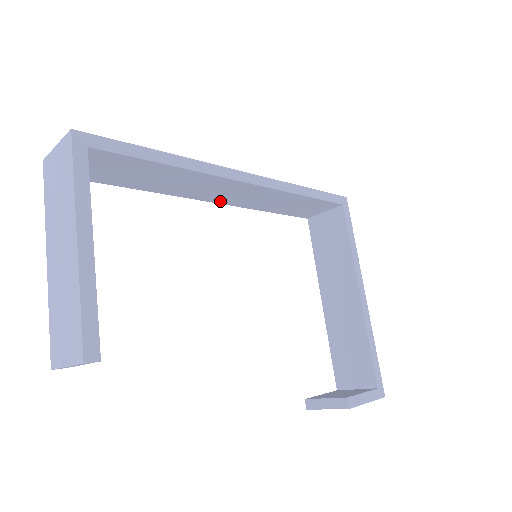
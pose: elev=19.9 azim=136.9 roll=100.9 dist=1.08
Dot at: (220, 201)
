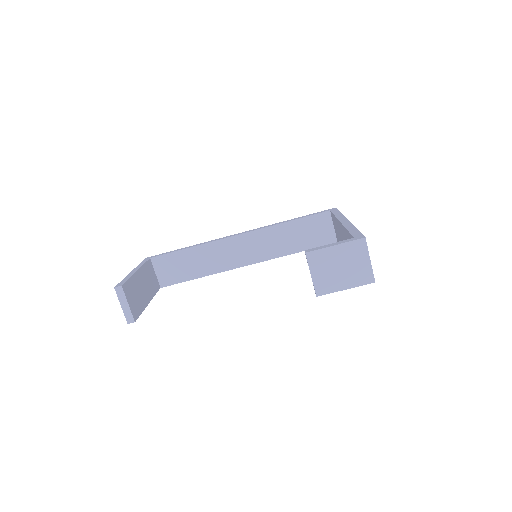
Dot at: (250, 262)
